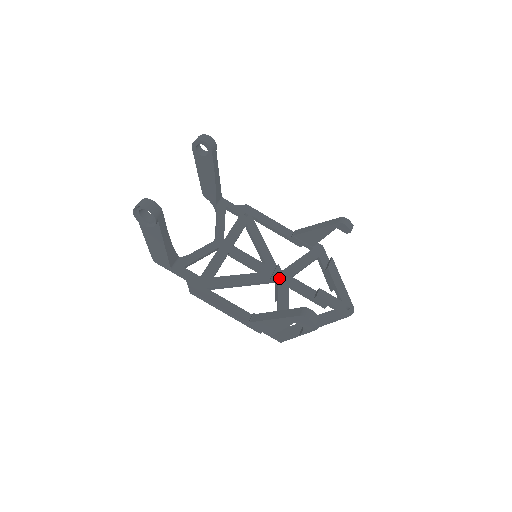
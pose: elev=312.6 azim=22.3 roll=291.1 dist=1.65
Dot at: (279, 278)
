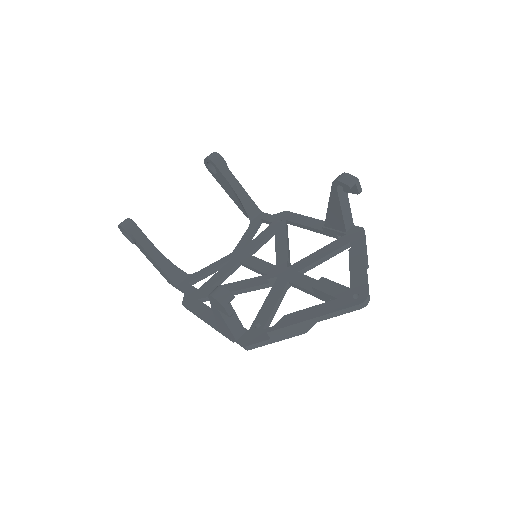
Dot at: (279, 276)
